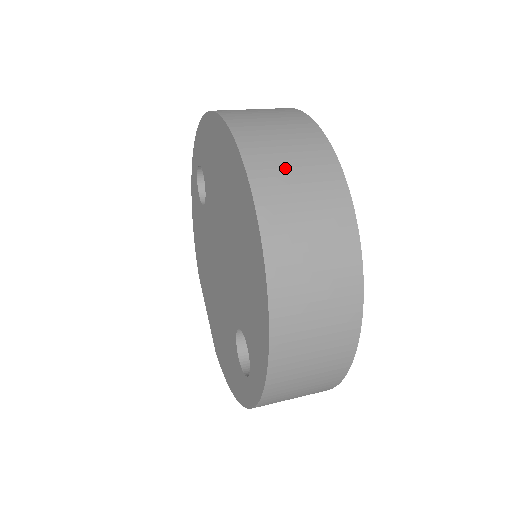
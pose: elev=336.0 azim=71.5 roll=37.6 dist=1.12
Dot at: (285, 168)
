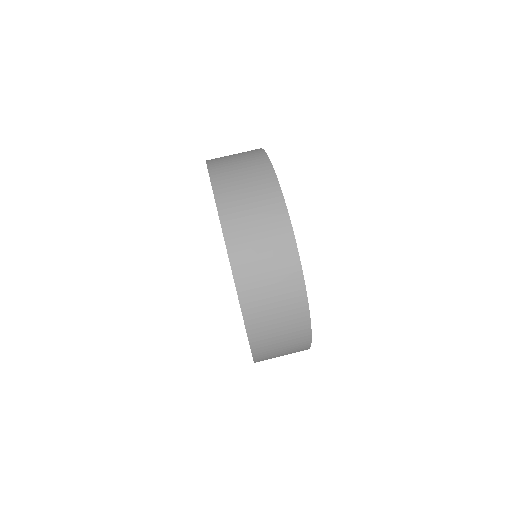
Dot at: (276, 349)
